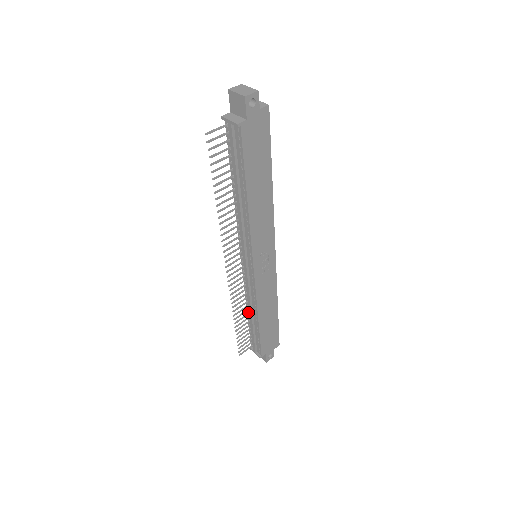
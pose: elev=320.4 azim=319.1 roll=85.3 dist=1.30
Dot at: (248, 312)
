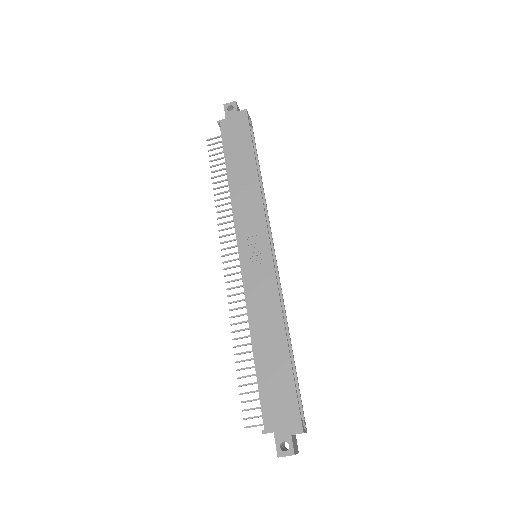
Dot at: occluded
